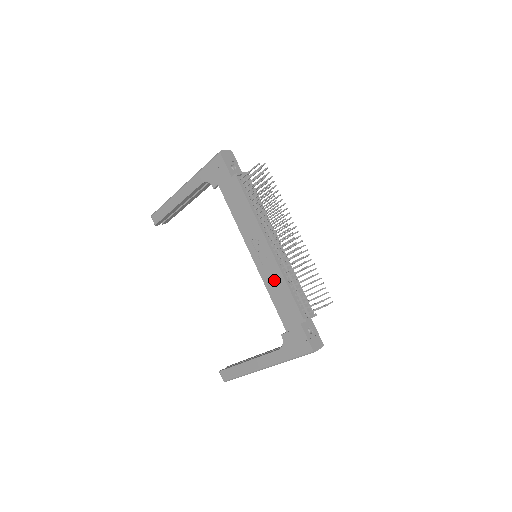
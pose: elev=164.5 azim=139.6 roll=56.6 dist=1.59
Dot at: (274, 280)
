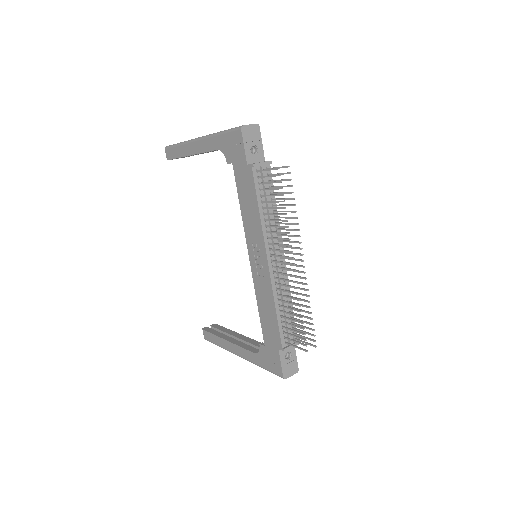
Dot at: (265, 295)
